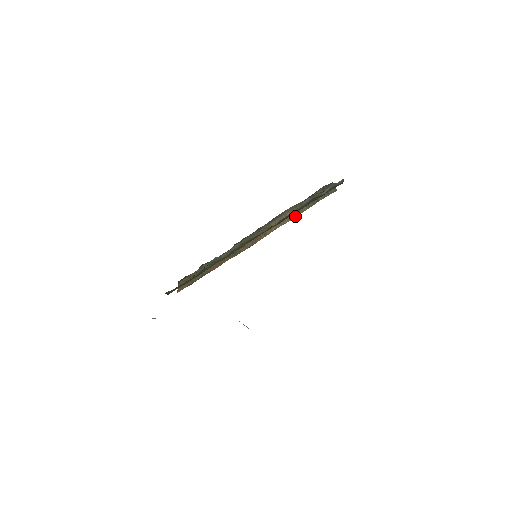
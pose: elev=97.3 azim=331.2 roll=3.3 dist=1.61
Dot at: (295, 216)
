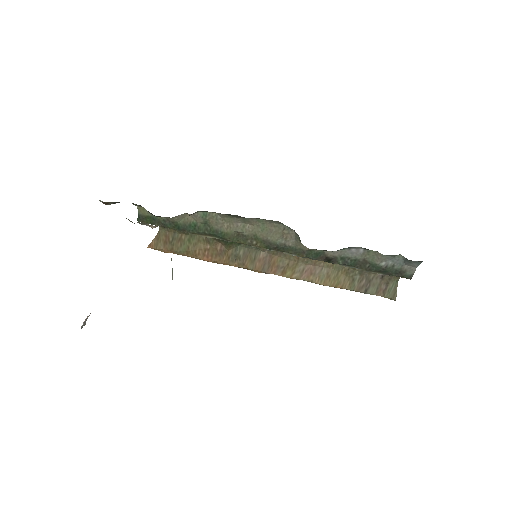
Dot at: (330, 284)
